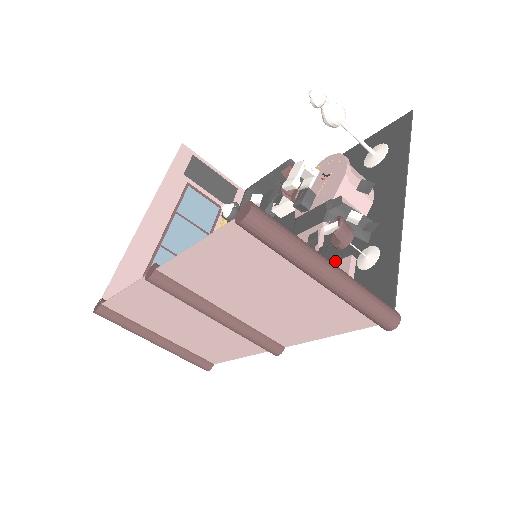
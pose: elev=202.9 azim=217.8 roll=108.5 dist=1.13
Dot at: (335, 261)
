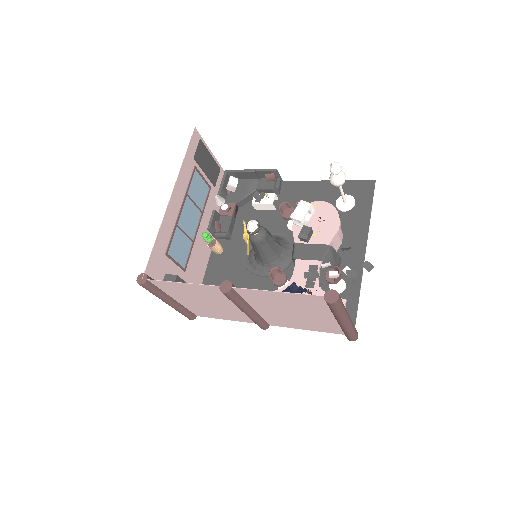
Dot at: occluded
